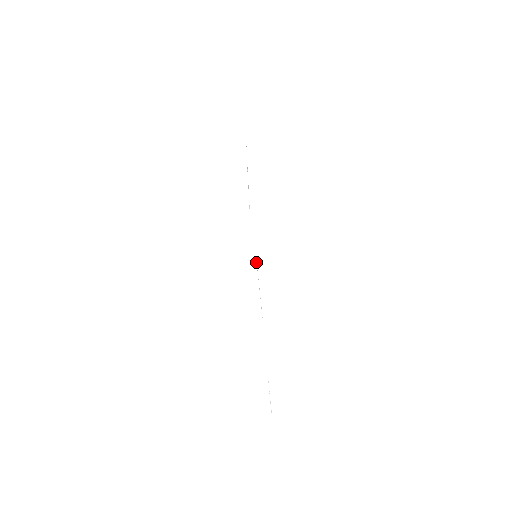
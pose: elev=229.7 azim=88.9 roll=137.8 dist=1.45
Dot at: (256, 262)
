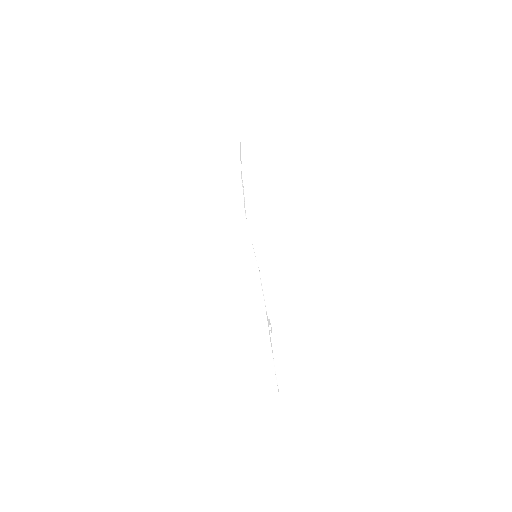
Dot at: occluded
